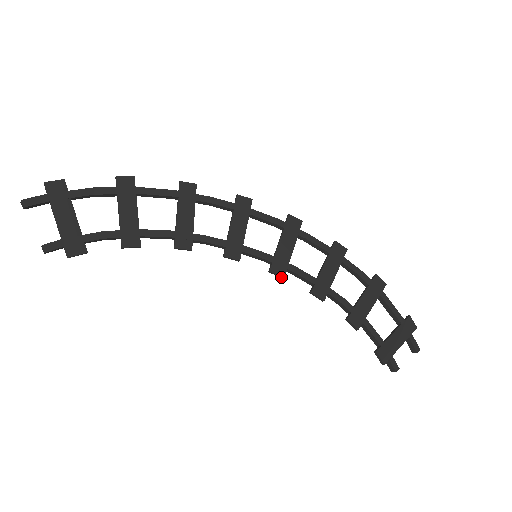
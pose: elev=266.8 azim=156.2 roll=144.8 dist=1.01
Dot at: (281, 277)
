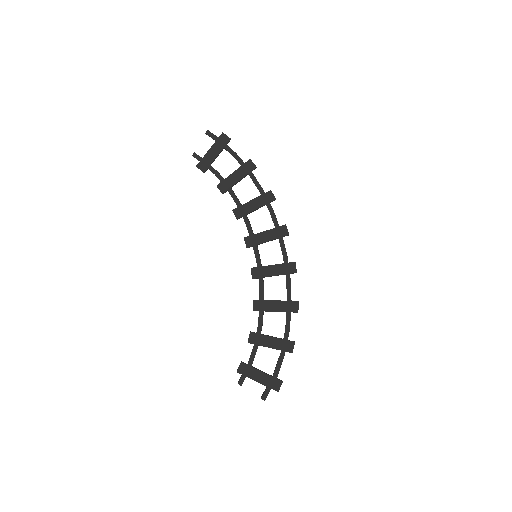
Dot at: (252, 277)
